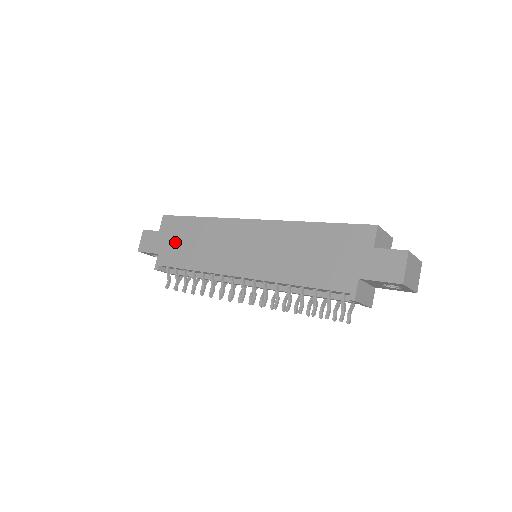
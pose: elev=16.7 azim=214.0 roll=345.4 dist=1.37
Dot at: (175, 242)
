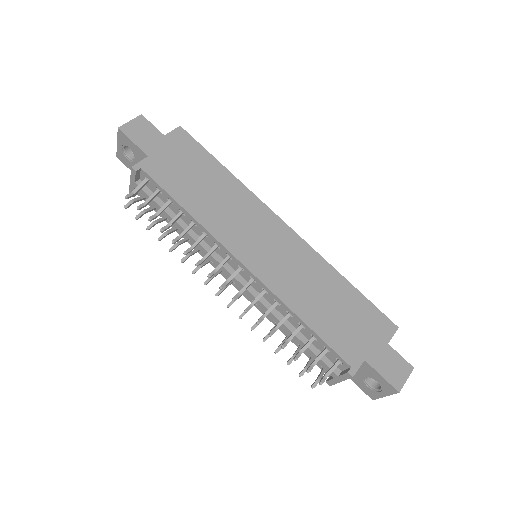
Dot at: (181, 165)
